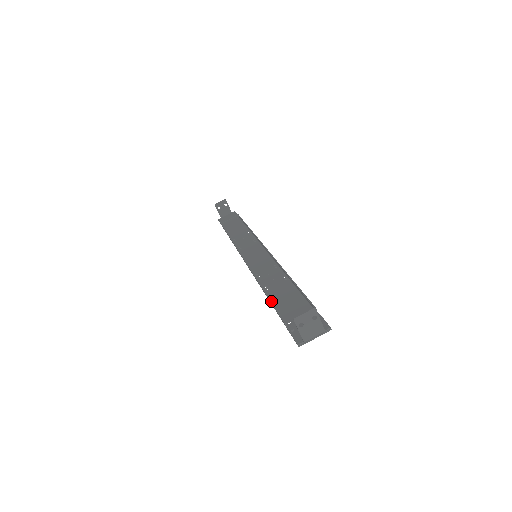
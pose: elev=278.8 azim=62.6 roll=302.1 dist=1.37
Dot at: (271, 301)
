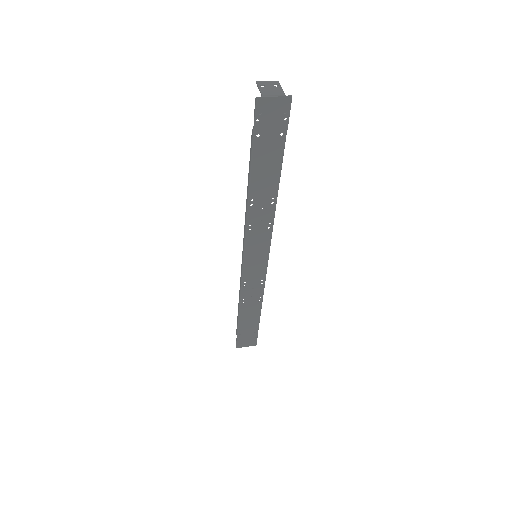
Dot at: (249, 170)
